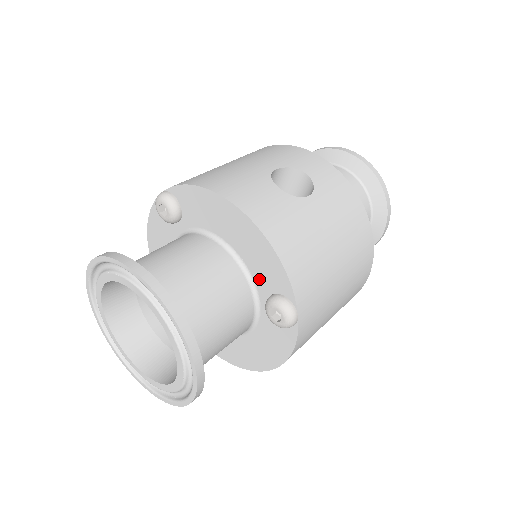
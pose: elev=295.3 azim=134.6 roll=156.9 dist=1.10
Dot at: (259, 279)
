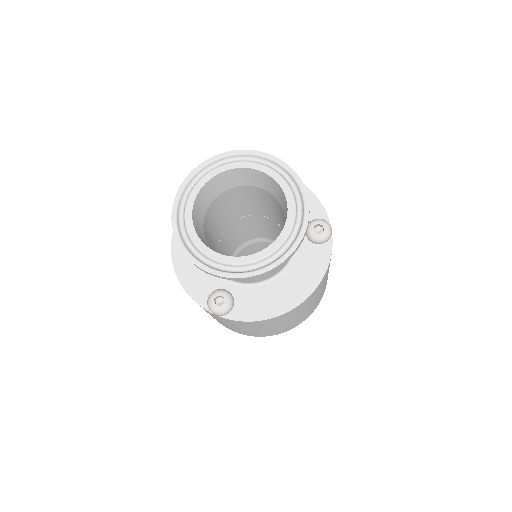
Dot at: occluded
